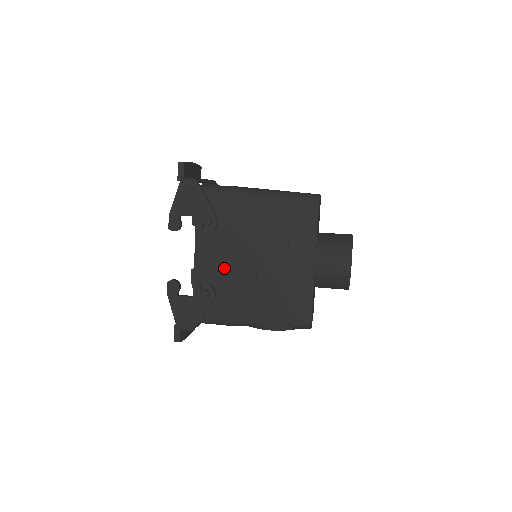
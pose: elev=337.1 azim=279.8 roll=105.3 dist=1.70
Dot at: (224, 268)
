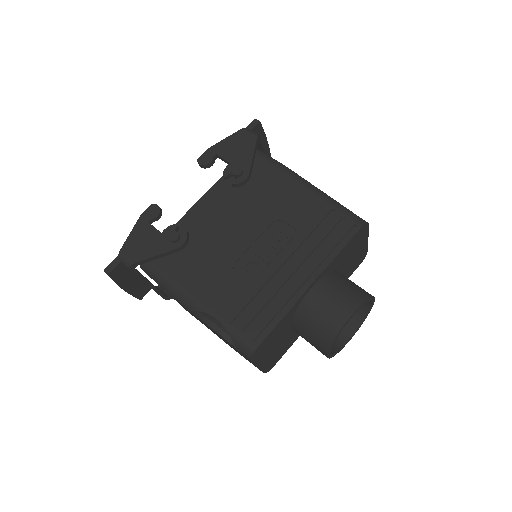
Dot at: (215, 229)
